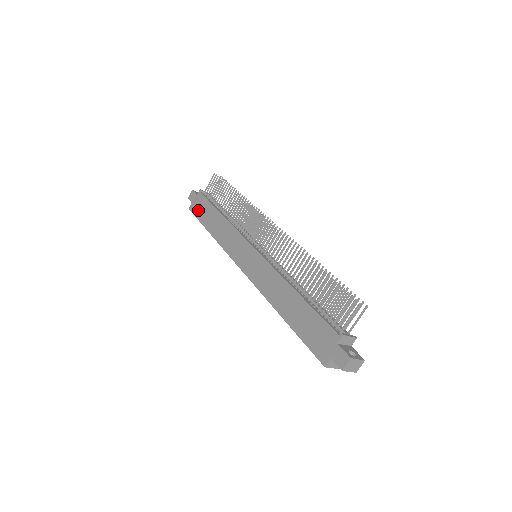
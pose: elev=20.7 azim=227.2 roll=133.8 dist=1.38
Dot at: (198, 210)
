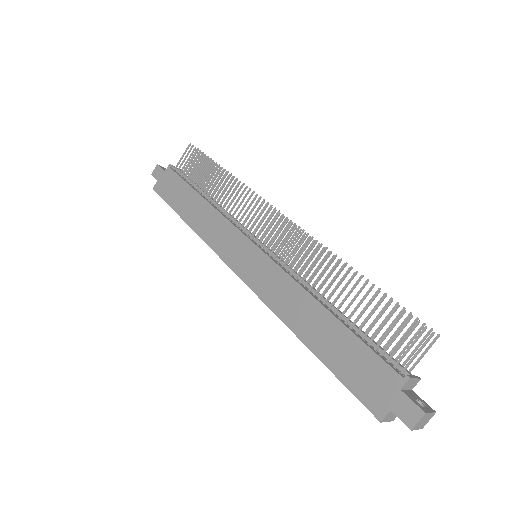
Dot at: (167, 191)
